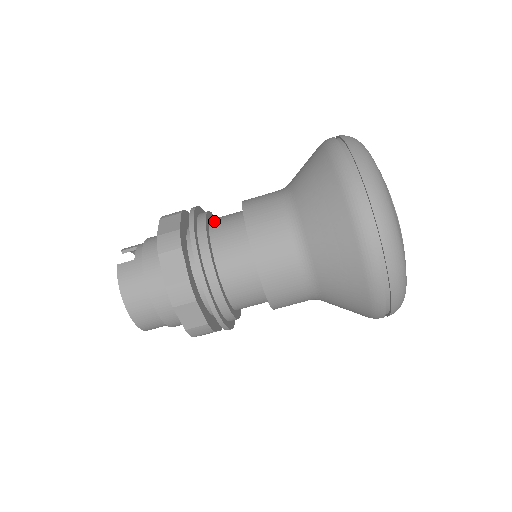
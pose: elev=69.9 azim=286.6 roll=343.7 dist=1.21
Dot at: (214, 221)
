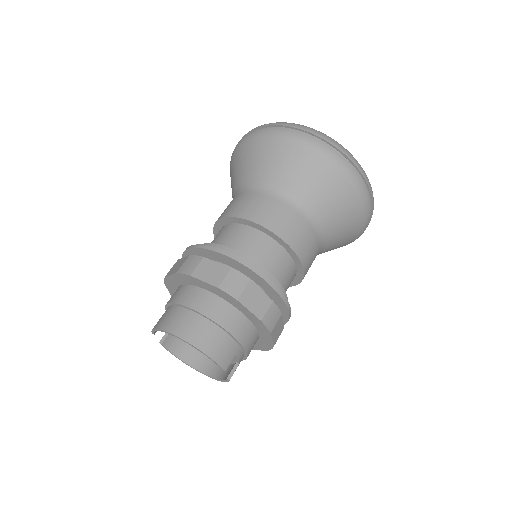
Dot at: occluded
